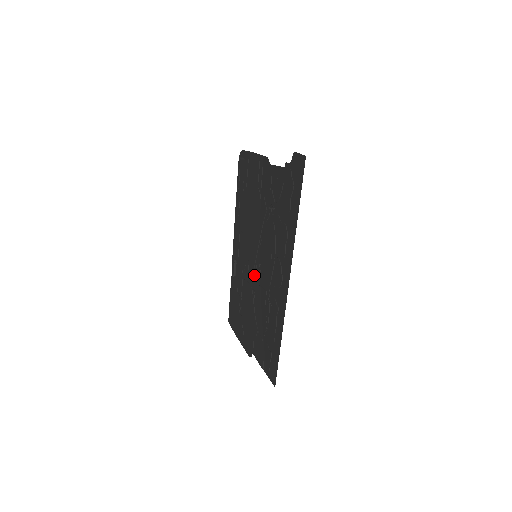
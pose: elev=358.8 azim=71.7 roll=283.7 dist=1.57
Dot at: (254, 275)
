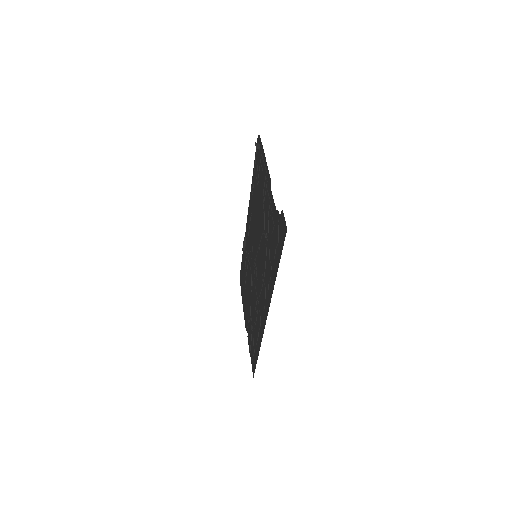
Dot at: (253, 270)
